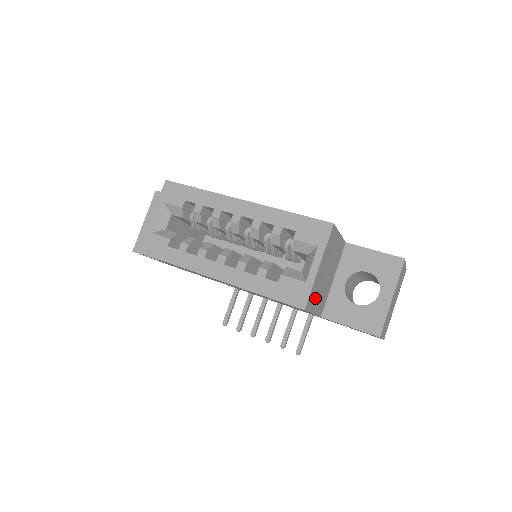
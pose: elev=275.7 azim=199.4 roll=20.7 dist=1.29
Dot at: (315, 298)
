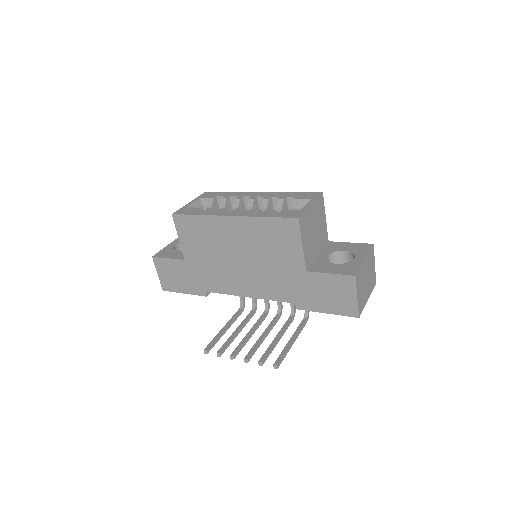
Dot at: (305, 232)
